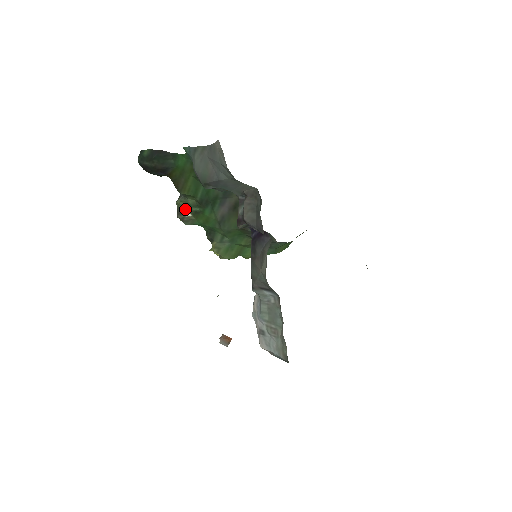
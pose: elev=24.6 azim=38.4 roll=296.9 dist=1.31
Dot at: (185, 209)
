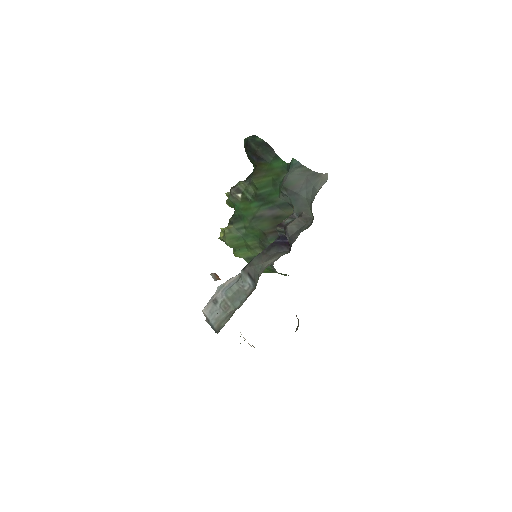
Dot at: (241, 190)
